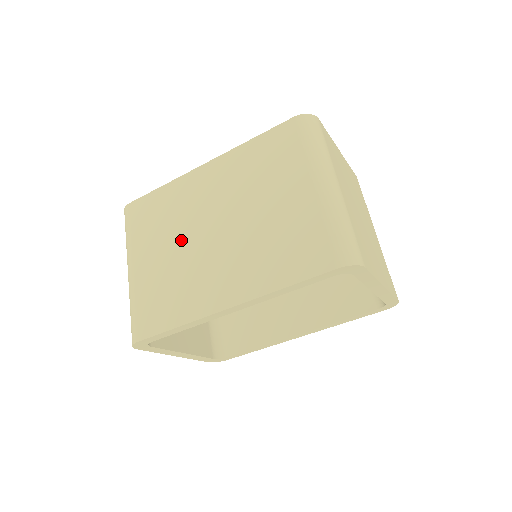
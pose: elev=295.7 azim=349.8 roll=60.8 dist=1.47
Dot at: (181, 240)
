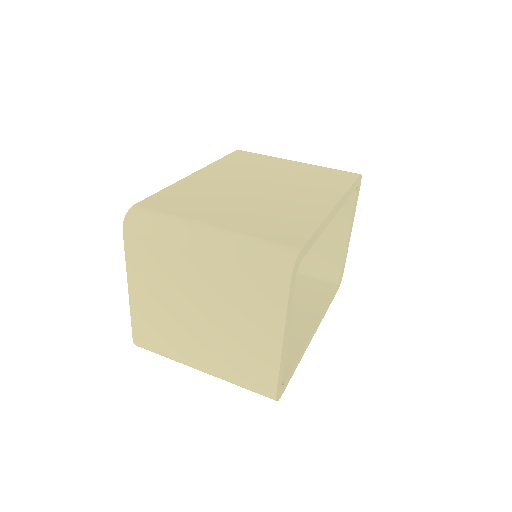
Dot at: (239, 199)
